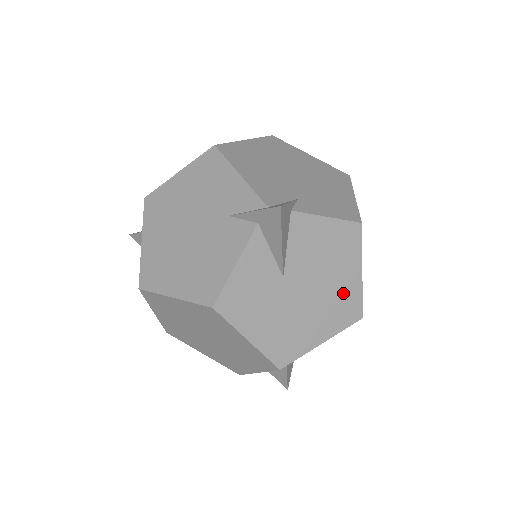
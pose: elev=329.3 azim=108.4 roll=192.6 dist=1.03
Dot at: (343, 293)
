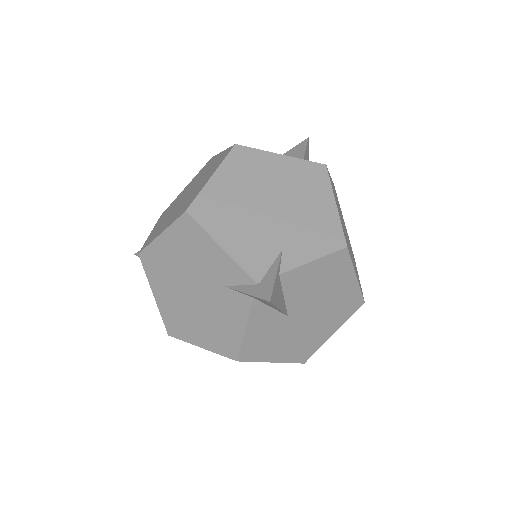
Dot at: (343, 298)
